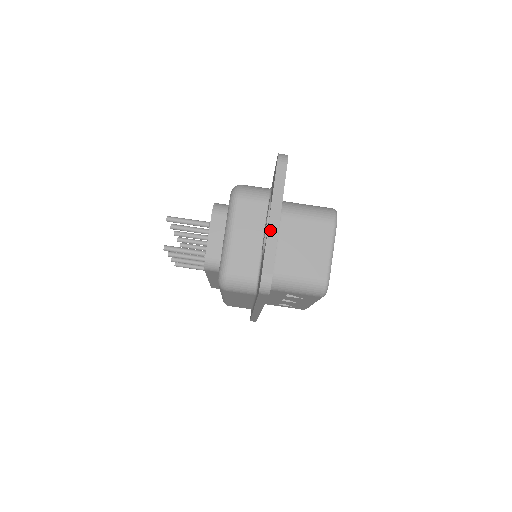
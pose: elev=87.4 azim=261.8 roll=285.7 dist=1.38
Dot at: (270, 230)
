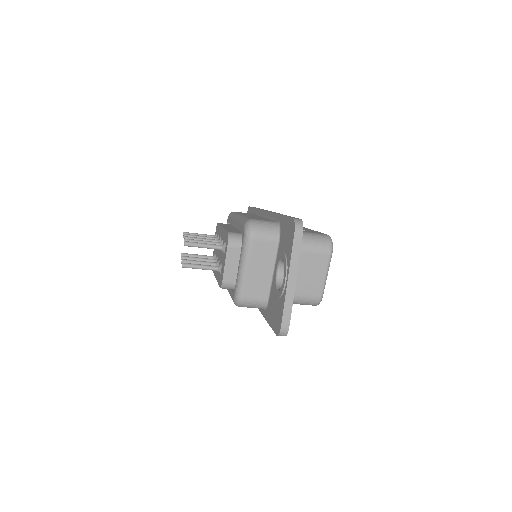
Dot at: (288, 292)
